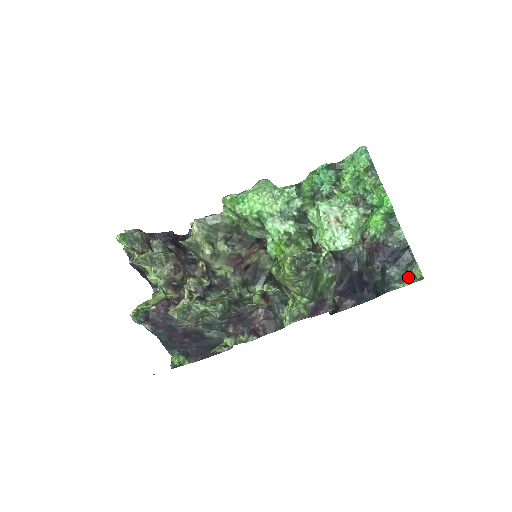
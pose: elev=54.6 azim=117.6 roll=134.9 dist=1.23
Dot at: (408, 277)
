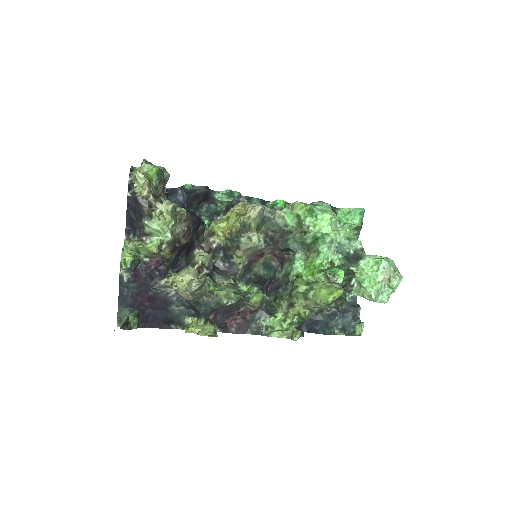
Dot at: (347, 329)
